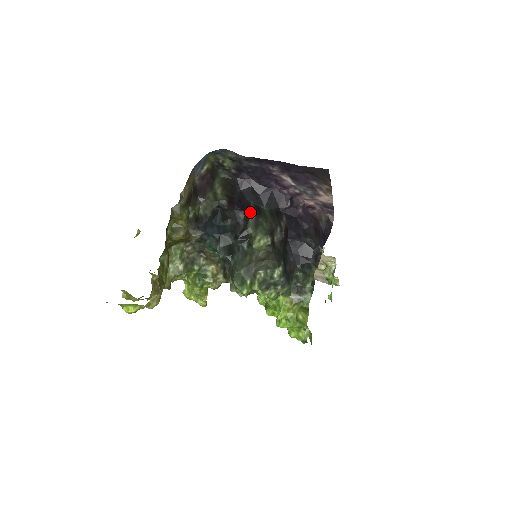
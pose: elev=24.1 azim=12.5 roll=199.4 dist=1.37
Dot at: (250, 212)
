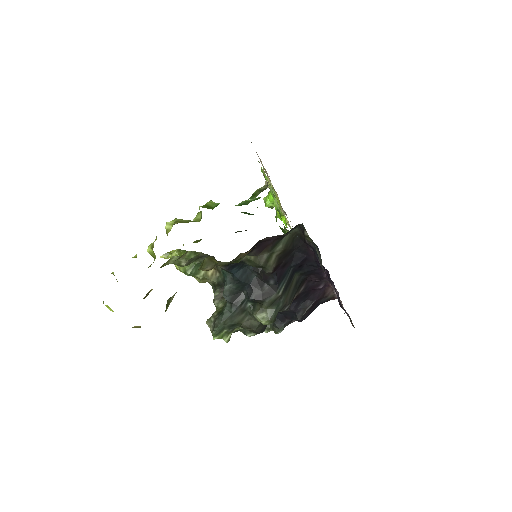
Dot at: (281, 286)
